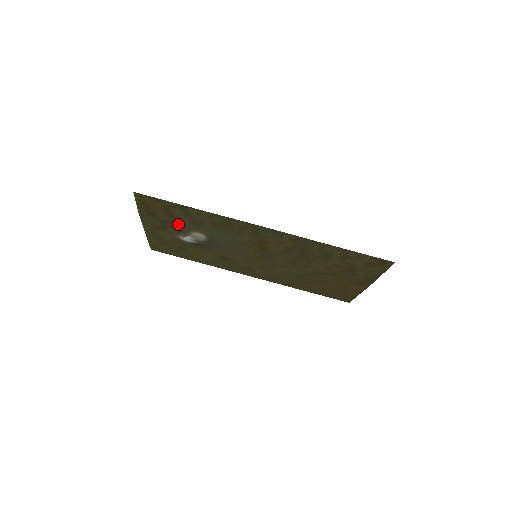
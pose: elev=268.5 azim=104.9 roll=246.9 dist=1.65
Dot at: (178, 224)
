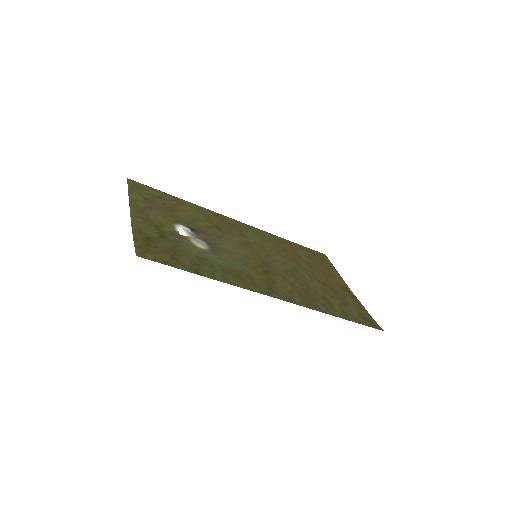
Dot at: (180, 245)
